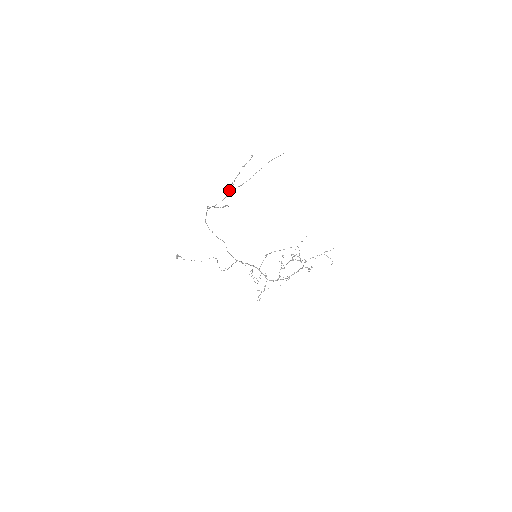
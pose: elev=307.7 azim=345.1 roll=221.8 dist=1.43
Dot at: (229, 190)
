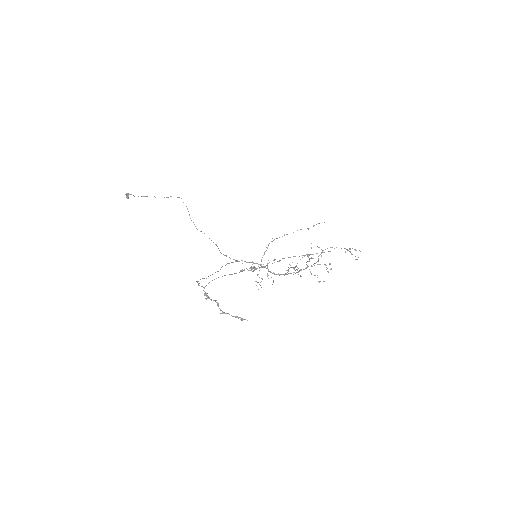
Dot at: (235, 273)
